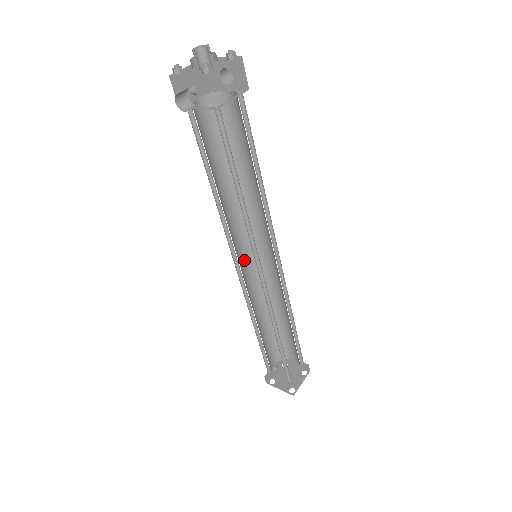
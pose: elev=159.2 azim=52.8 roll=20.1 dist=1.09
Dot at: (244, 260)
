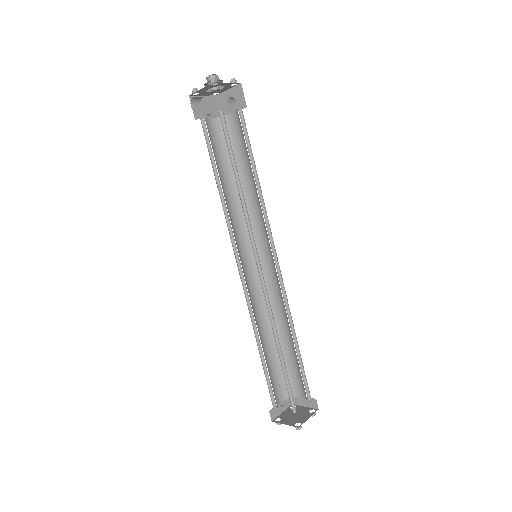
Dot at: (247, 266)
